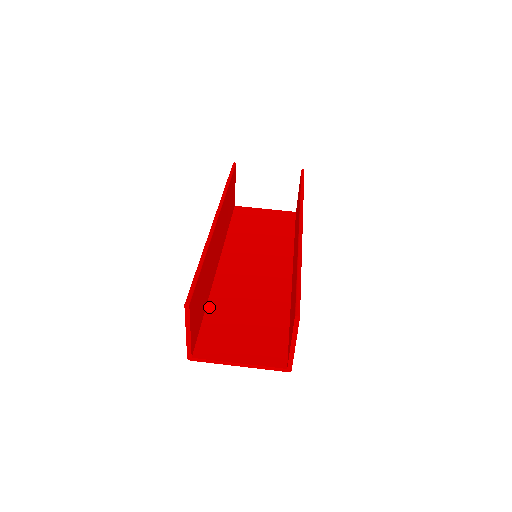
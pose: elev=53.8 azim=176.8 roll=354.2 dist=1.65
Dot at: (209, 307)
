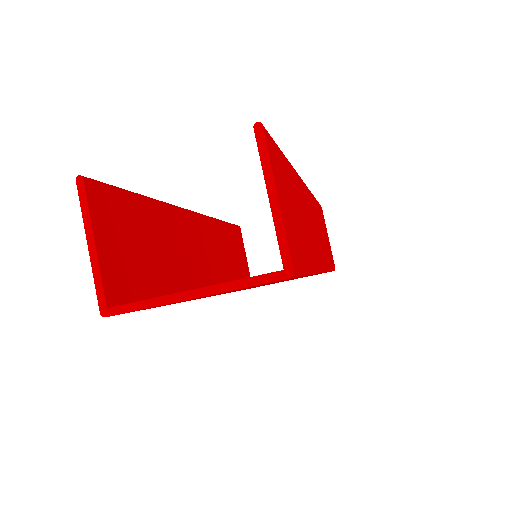
Dot at: occluded
